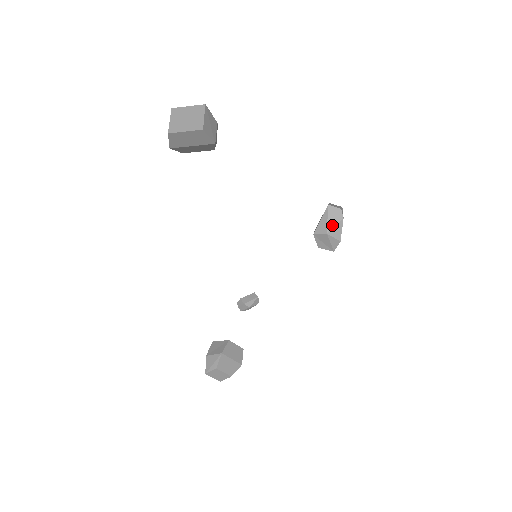
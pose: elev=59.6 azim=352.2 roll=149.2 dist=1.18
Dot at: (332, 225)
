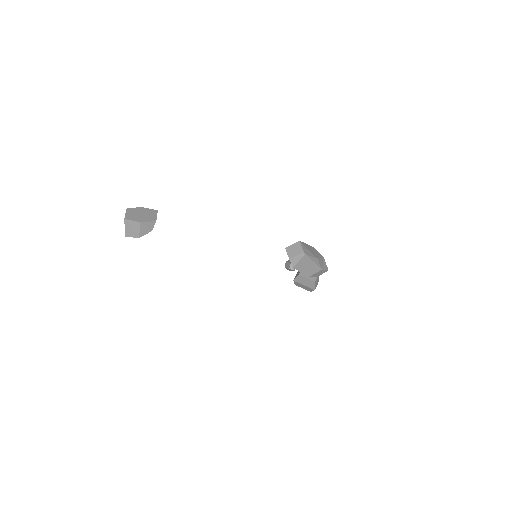
Dot at: occluded
